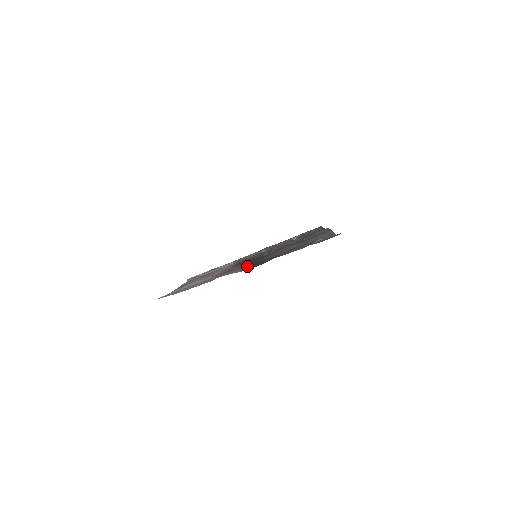
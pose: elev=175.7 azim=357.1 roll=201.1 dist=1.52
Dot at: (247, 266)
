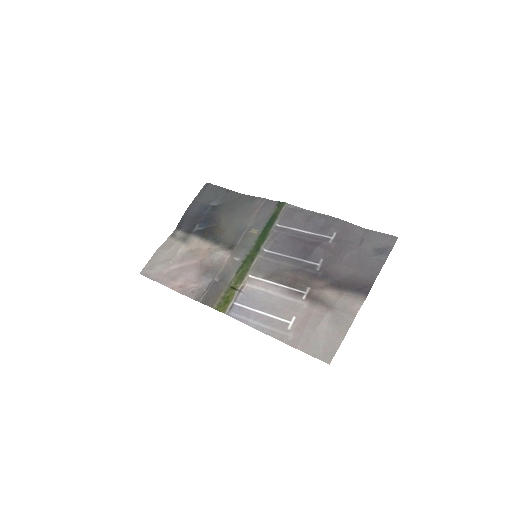
Dot at: (342, 290)
